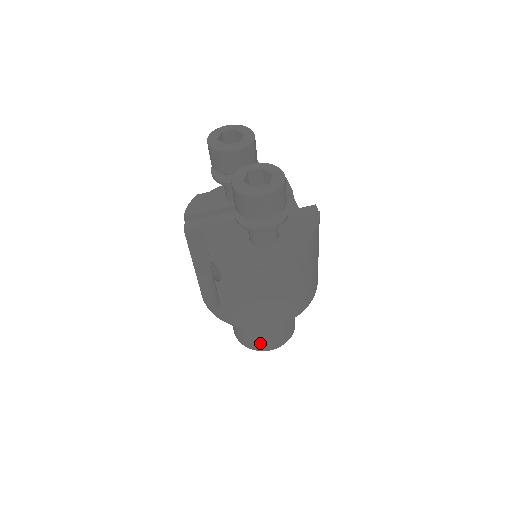
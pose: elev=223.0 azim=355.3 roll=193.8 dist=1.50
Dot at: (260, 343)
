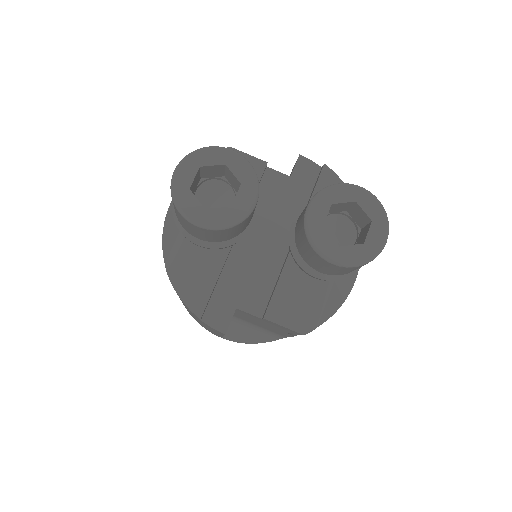
Dot at: occluded
